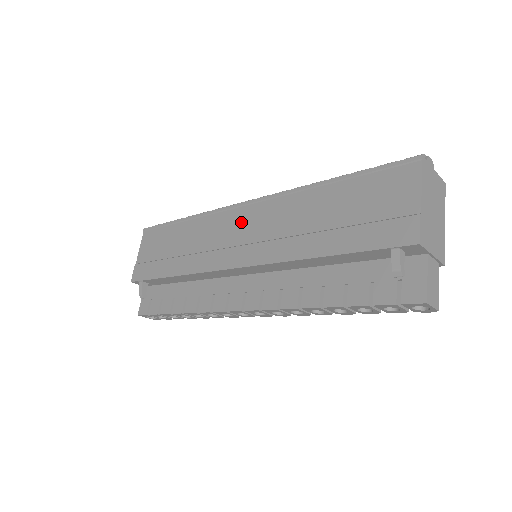
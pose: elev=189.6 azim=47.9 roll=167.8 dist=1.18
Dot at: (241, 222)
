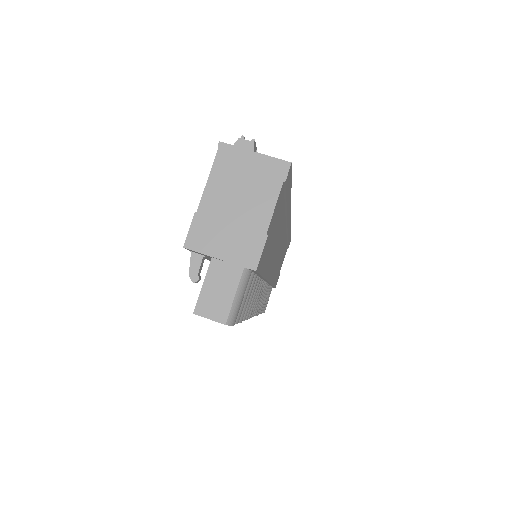
Dot at: occluded
